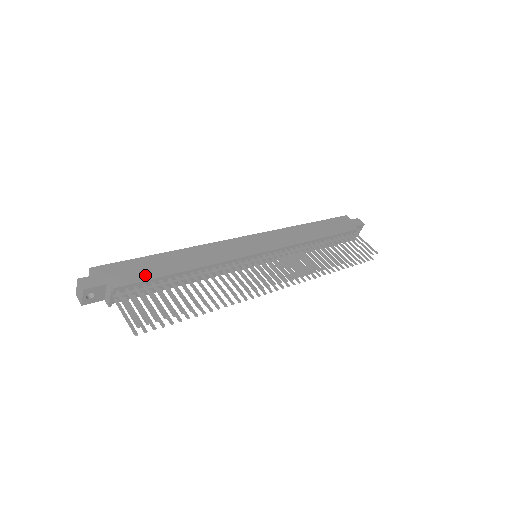
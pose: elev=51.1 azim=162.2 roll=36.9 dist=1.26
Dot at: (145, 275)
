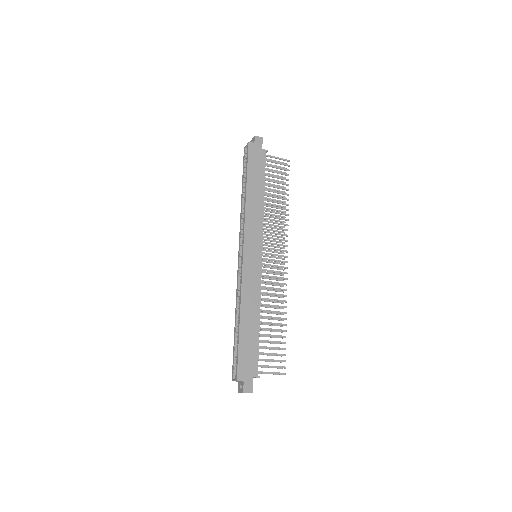
Dot at: (254, 350)
